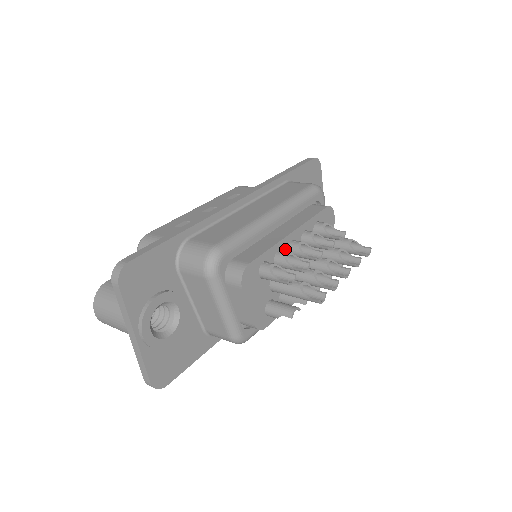
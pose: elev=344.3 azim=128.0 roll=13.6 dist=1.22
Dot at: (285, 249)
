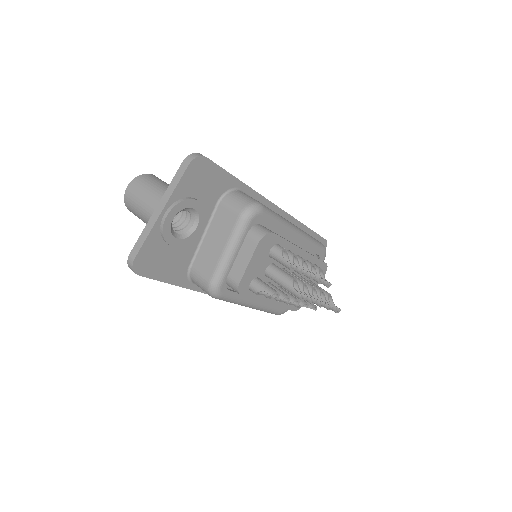
Dot at: occluded
